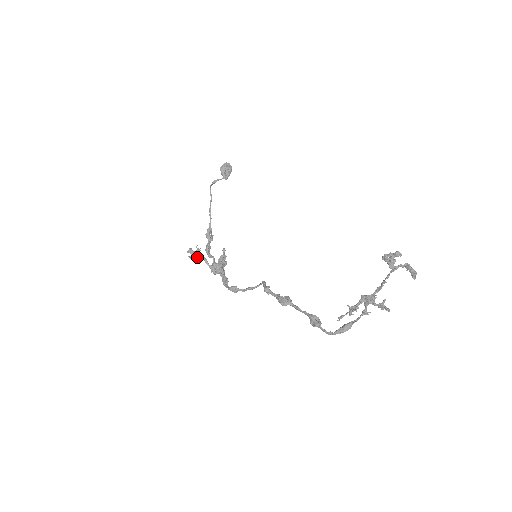
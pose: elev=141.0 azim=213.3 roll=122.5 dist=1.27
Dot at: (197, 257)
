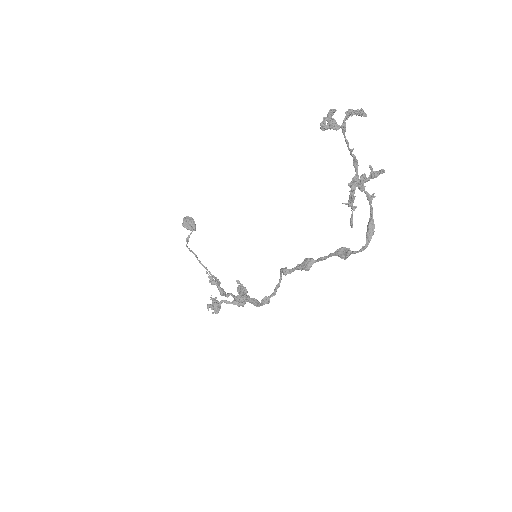
Dot at: (217, 306)
